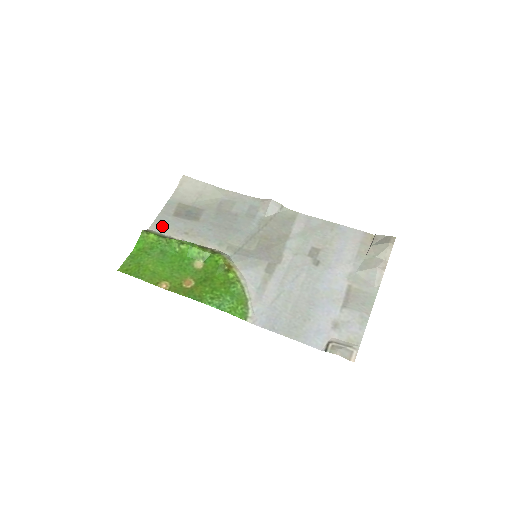
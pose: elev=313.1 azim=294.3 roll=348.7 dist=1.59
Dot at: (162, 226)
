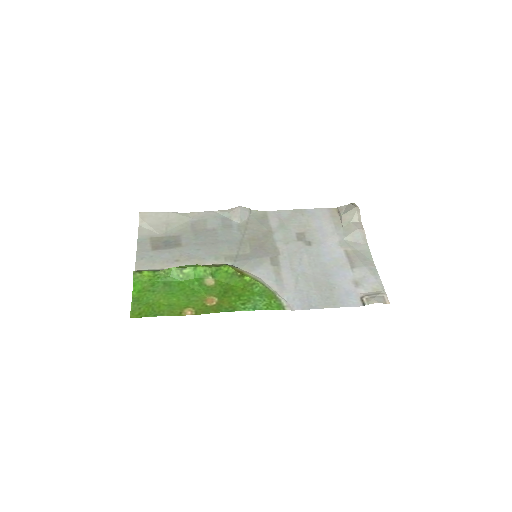
Dot at: (148, 263)
